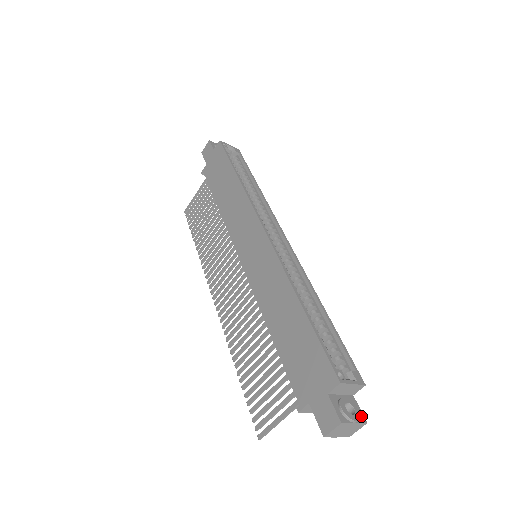
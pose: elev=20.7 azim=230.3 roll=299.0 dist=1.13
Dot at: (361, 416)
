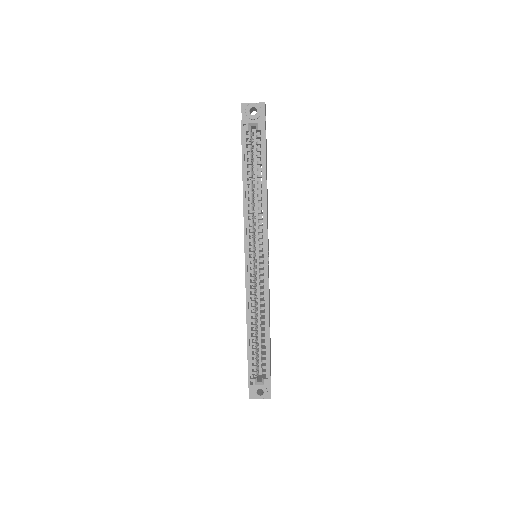
Dot at: (269, 395)
